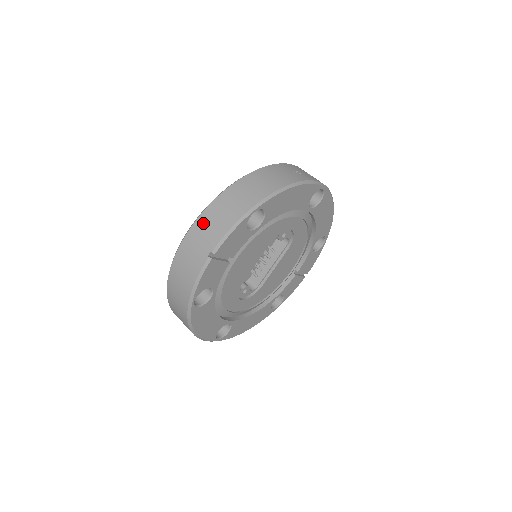
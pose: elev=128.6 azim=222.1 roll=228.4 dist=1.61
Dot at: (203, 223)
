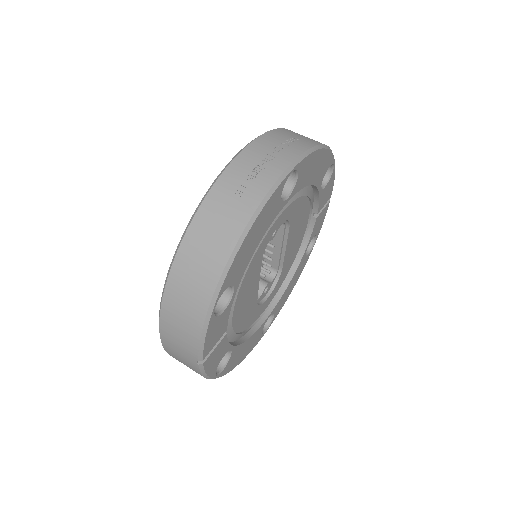
Dot at: (168, 332)
